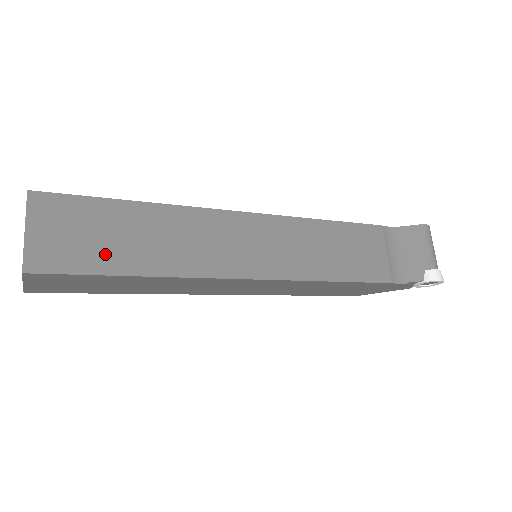
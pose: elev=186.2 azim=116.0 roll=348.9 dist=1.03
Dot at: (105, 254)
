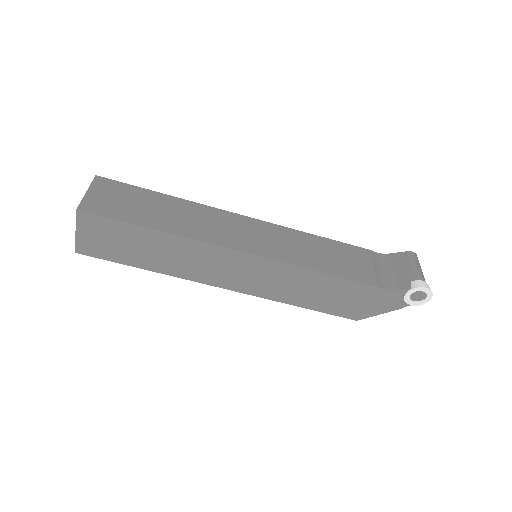
Dot at: (135, 213)
